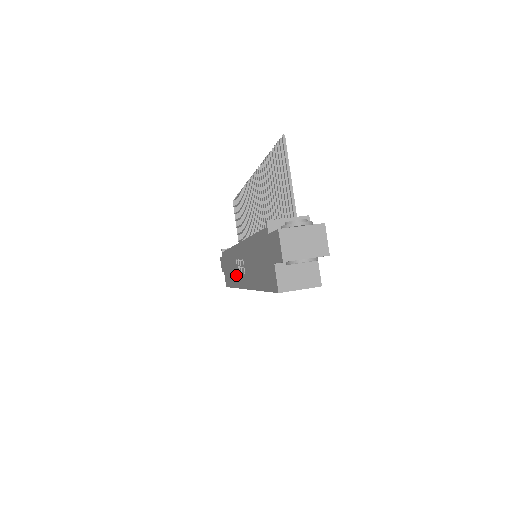
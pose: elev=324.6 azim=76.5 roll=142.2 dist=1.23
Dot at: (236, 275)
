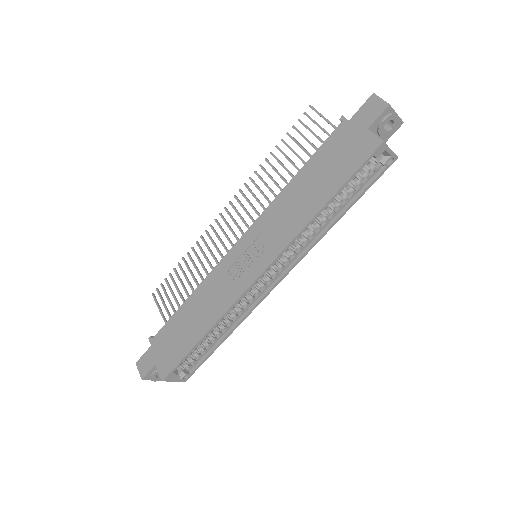
Dot at: (226, 292)
